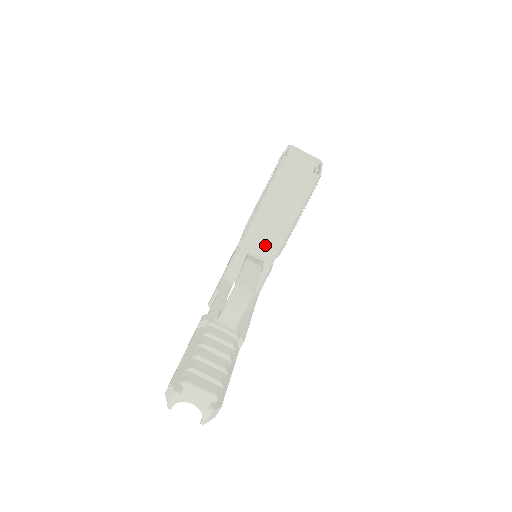
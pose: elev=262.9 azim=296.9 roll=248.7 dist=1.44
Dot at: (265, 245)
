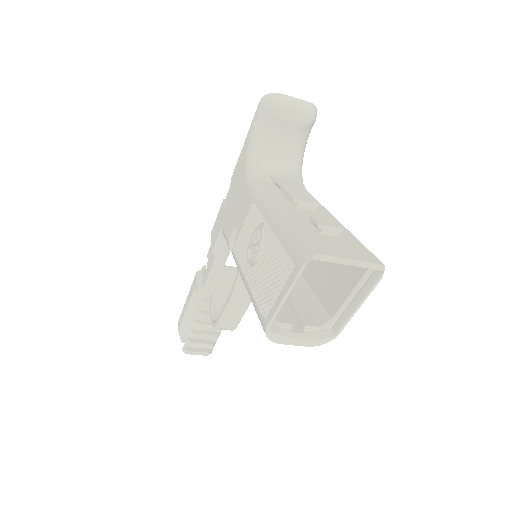
Dot at: occluded
